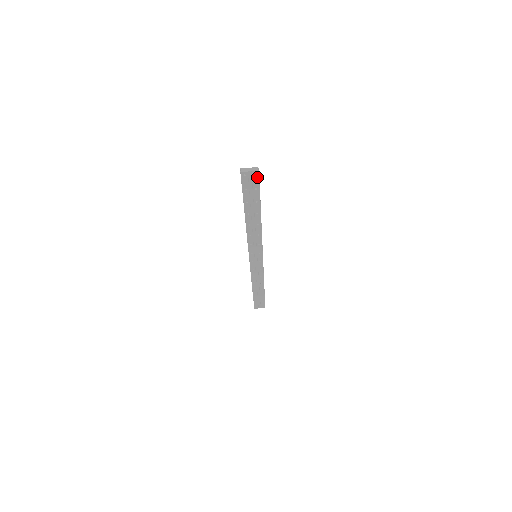
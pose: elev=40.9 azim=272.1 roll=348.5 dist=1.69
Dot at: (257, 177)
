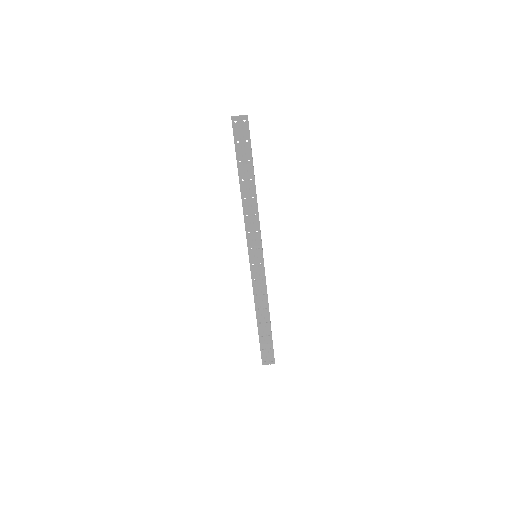
Dot at: (247, 124)
